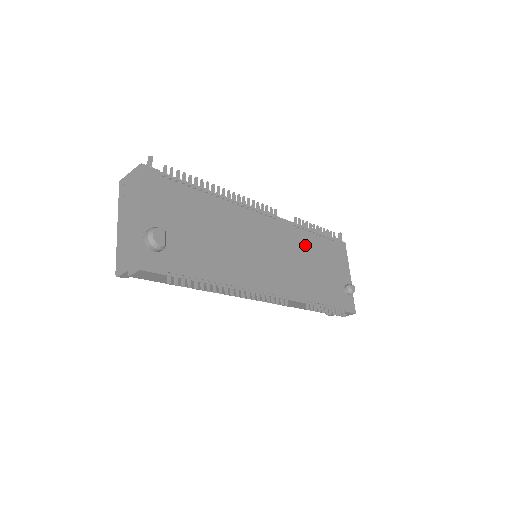
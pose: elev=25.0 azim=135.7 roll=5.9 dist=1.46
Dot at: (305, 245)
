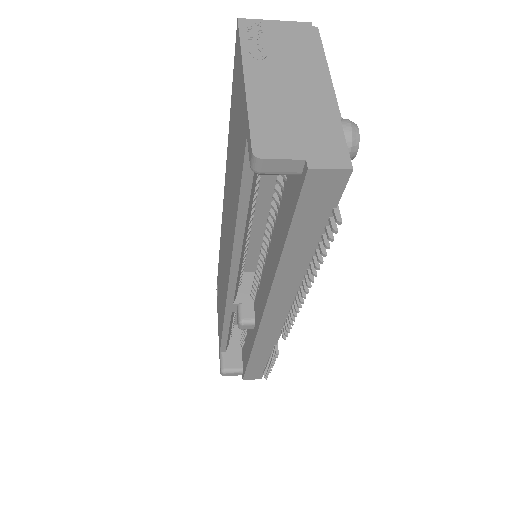
Dot at: occluded
